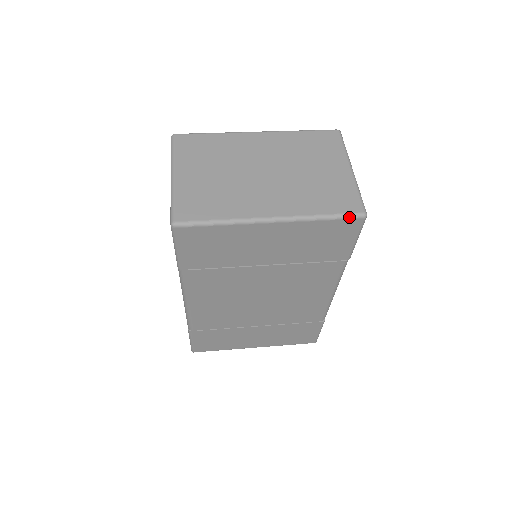
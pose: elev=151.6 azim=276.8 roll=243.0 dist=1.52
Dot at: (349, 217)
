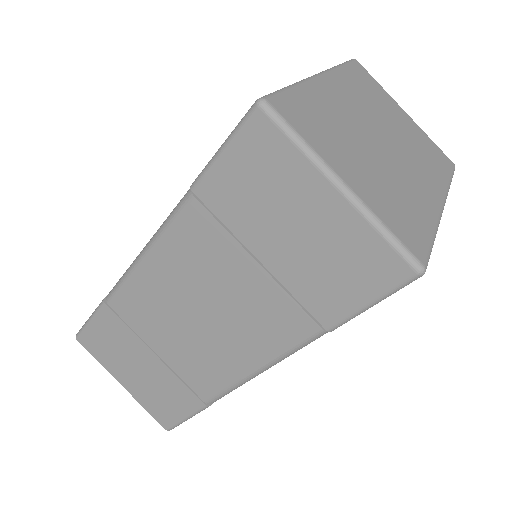
Dot at: (453, 174)
